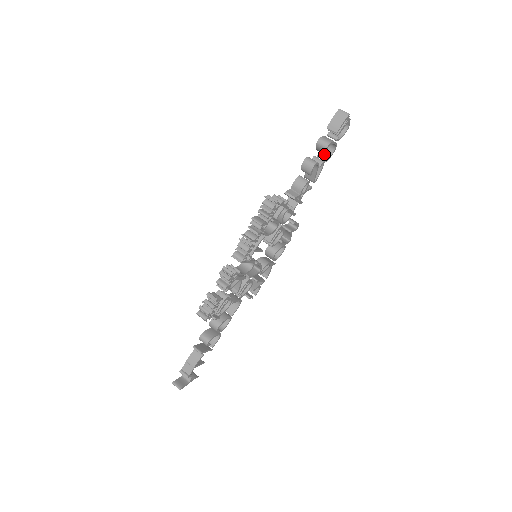
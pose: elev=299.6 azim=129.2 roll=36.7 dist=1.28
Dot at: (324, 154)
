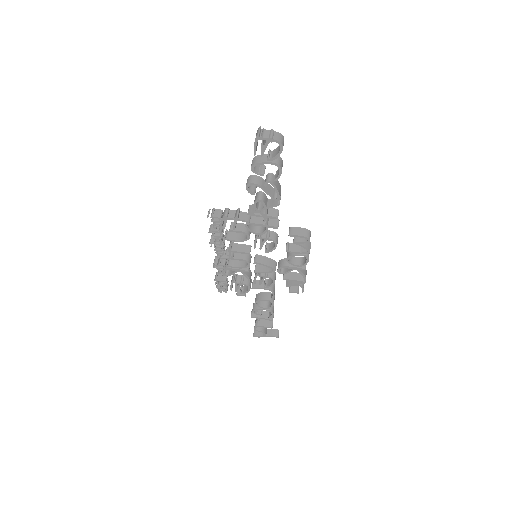
Dot at: (261, 174)
